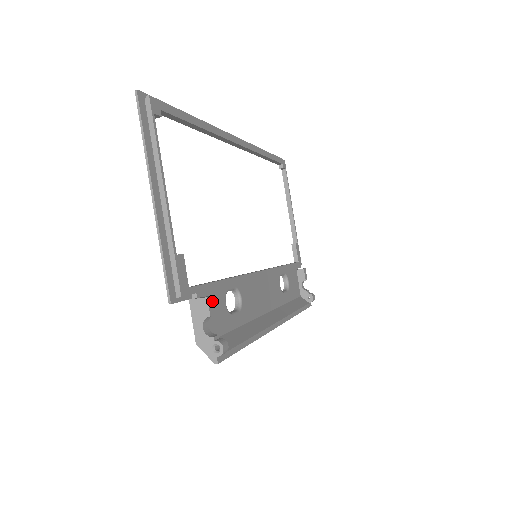
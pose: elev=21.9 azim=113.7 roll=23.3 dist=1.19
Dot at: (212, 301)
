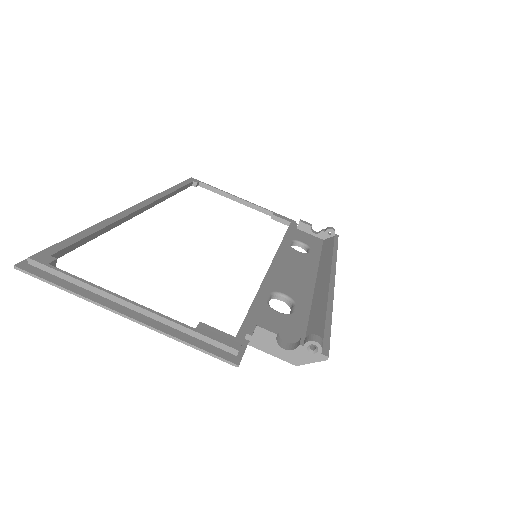
Dot at: (264, 323)
